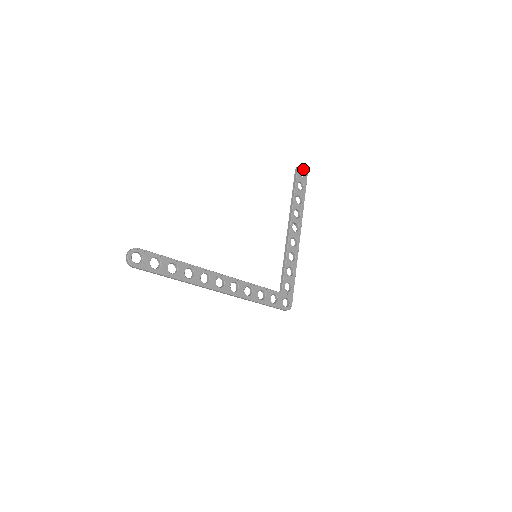
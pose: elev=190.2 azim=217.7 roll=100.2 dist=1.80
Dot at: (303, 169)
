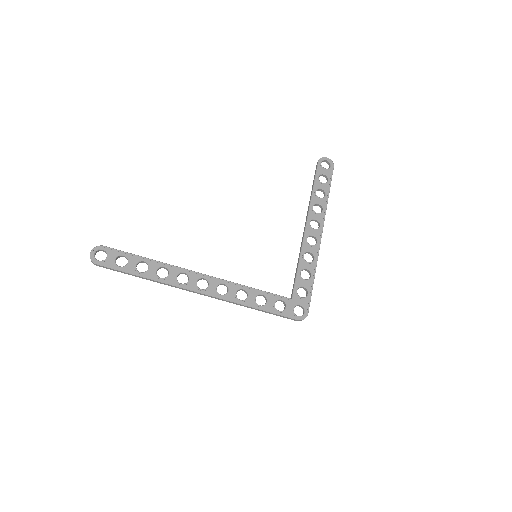
Dot at: (327, 160)
